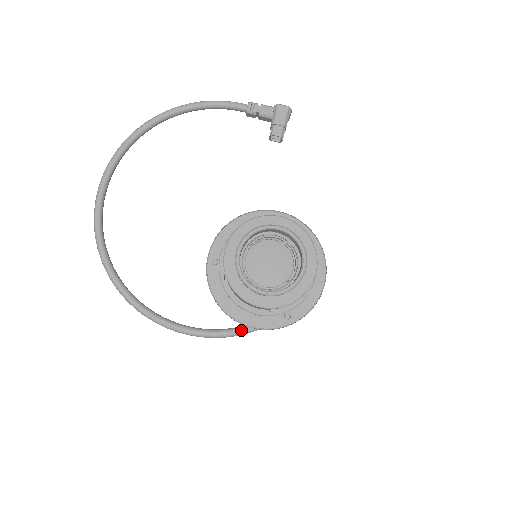
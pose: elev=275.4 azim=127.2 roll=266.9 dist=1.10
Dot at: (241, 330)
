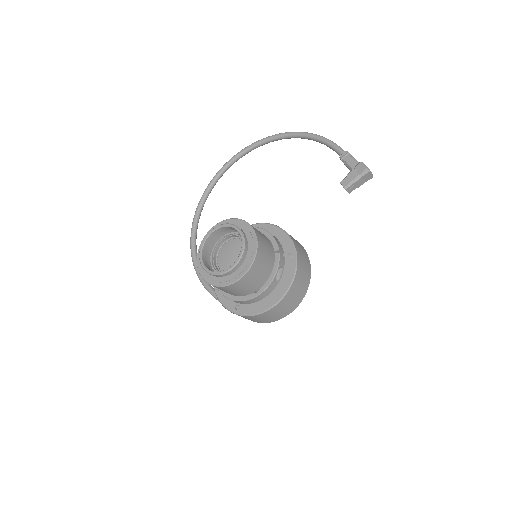
Dot at: occluded
